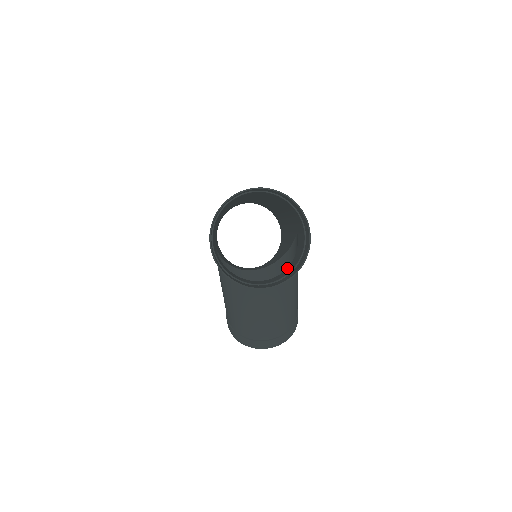
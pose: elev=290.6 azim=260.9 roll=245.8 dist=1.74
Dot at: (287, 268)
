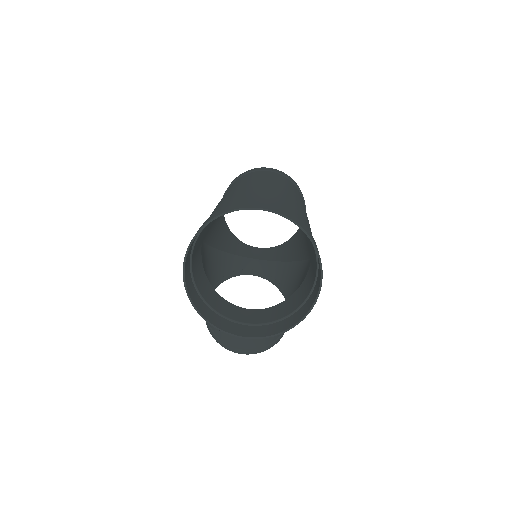
Dot at: (282, 303)
